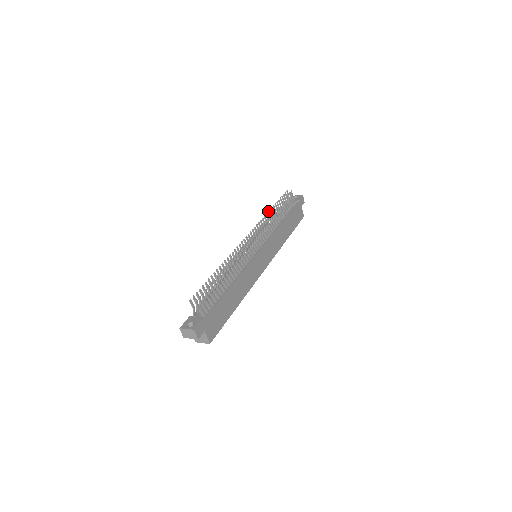
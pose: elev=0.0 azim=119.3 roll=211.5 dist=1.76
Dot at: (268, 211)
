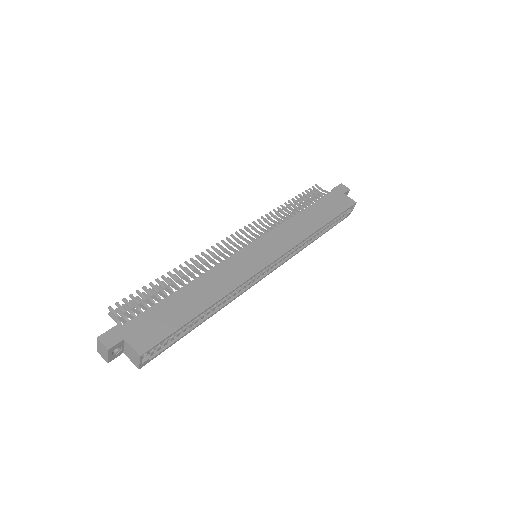
Dot at: occluded
